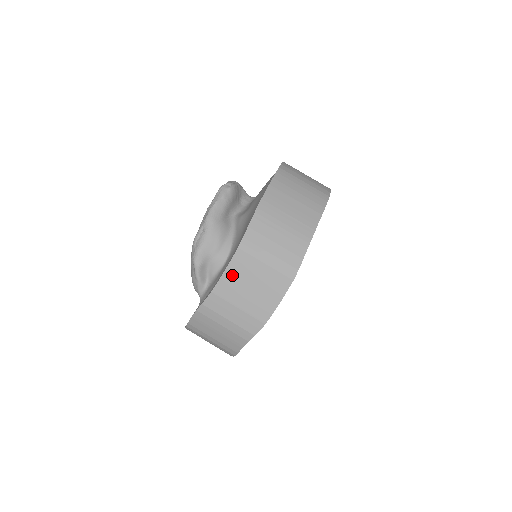
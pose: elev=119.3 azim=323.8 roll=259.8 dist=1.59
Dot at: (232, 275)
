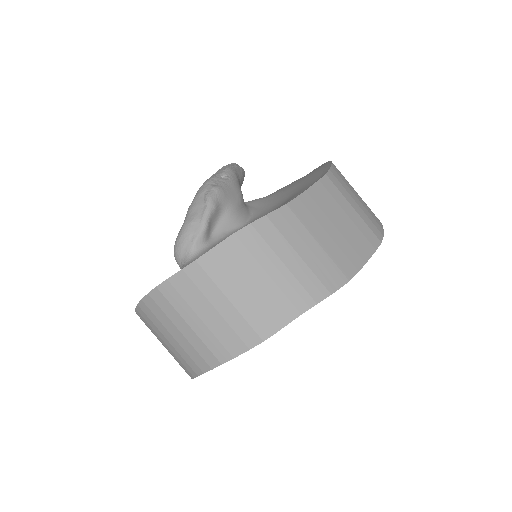
Dot at: (316, 198)
